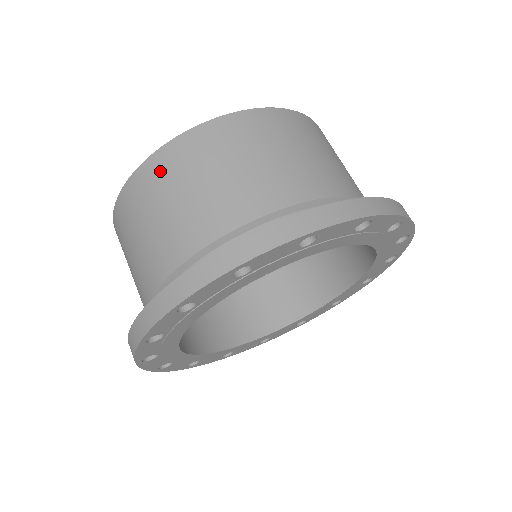
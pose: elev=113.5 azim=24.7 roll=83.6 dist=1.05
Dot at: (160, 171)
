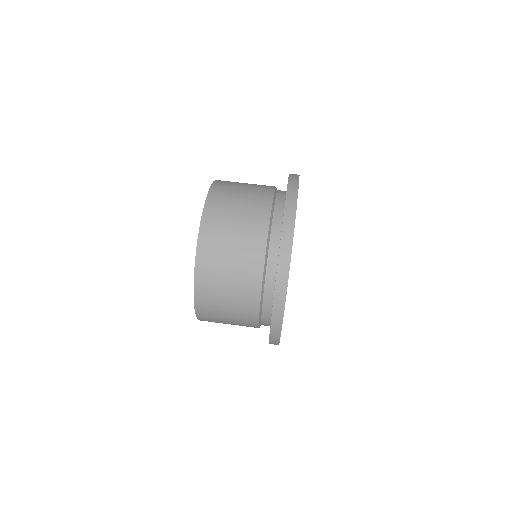
Dot at: (220, 196)
